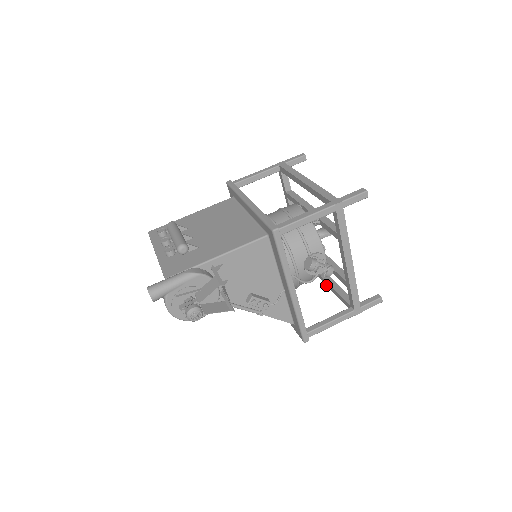
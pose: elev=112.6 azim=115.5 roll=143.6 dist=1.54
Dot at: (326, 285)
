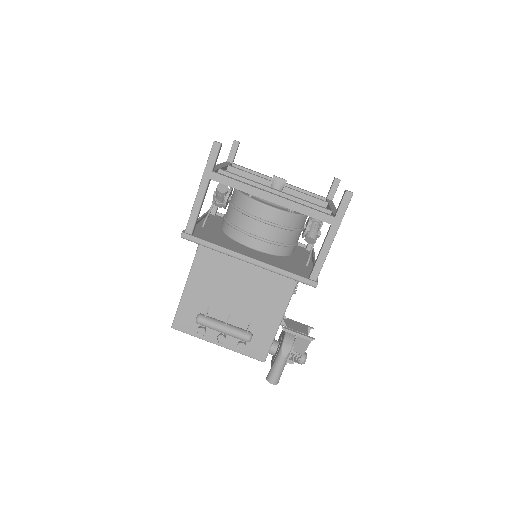
Dot at: occluded
